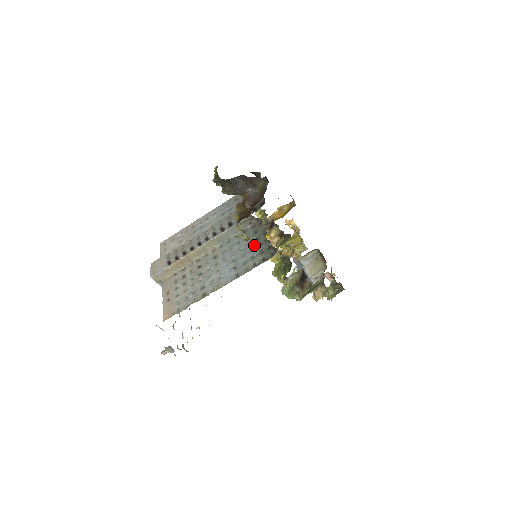
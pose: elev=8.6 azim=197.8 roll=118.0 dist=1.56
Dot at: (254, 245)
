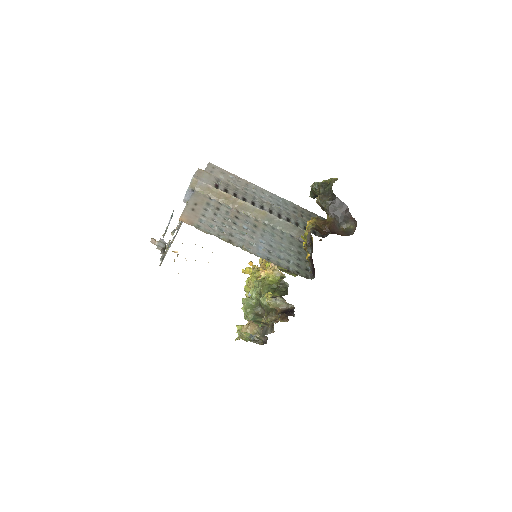
Dot at: (296, 254)
